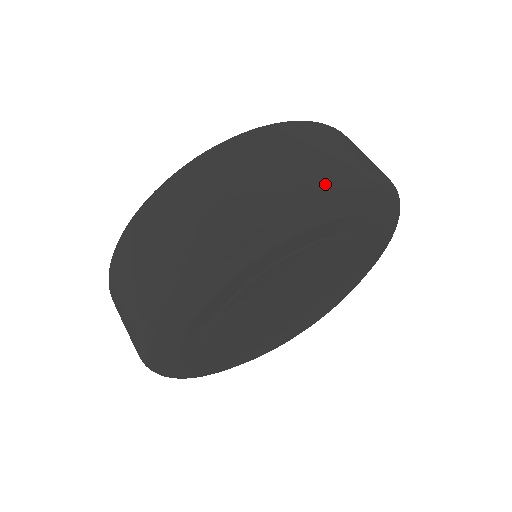
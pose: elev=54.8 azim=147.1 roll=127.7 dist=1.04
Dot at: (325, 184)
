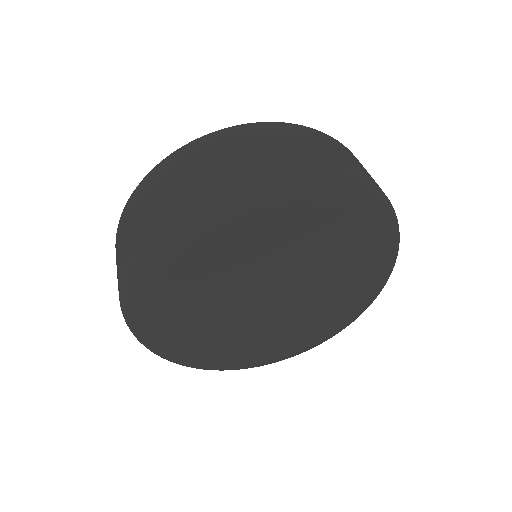
Dot at: (336, 170)
